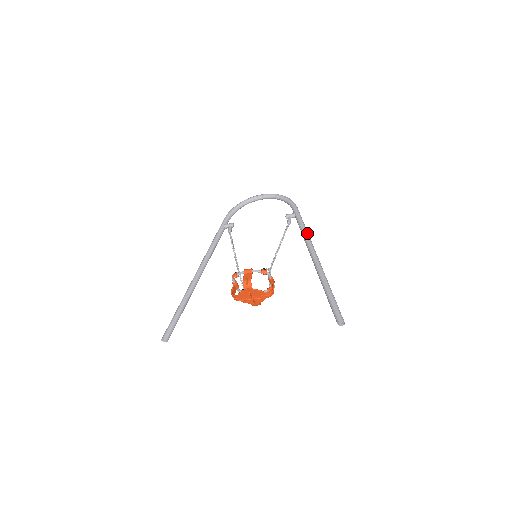
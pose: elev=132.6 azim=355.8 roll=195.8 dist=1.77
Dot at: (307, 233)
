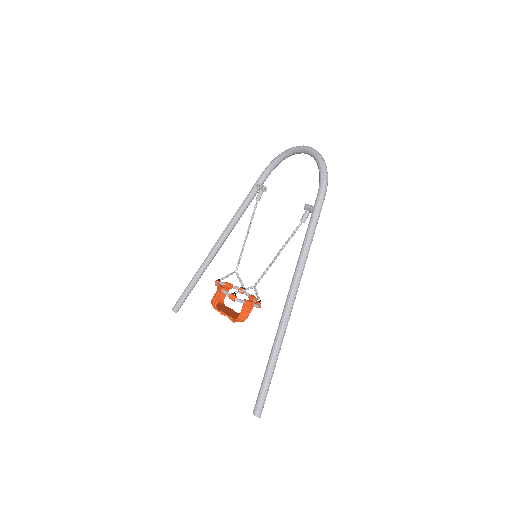
Dot at: (303, 256)
